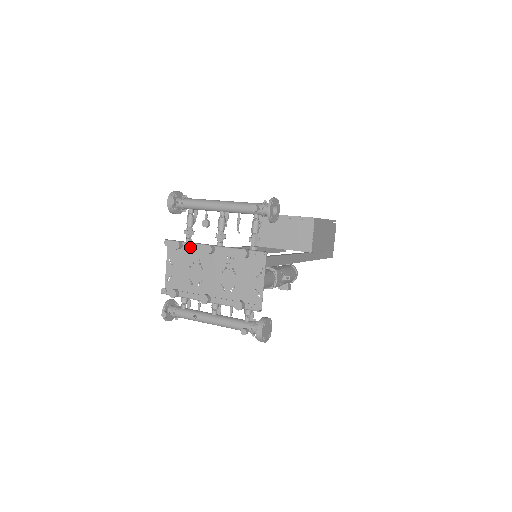
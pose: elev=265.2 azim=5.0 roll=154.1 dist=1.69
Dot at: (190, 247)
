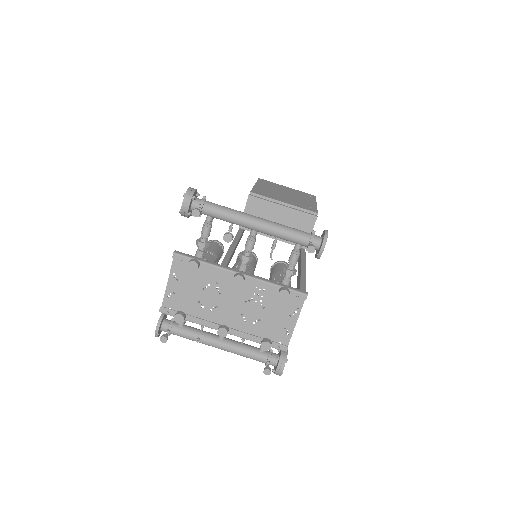
Dot at: (210, 269)
